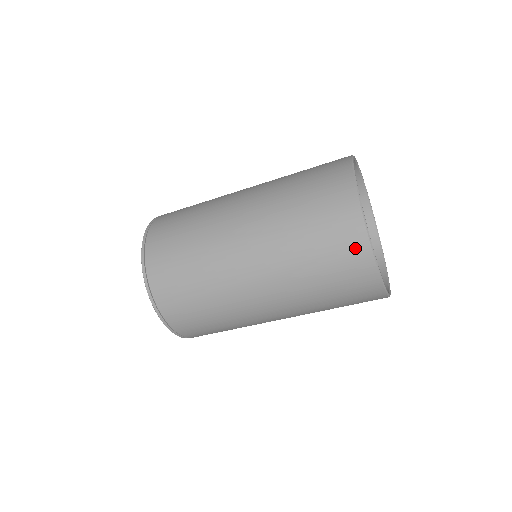
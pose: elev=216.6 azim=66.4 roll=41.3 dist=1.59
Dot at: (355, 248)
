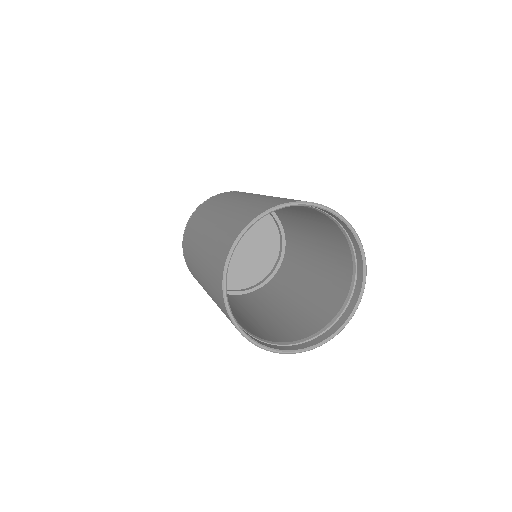
Dot at: occluded
